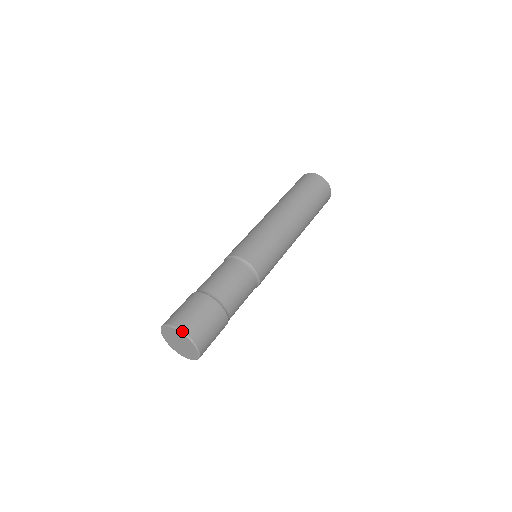
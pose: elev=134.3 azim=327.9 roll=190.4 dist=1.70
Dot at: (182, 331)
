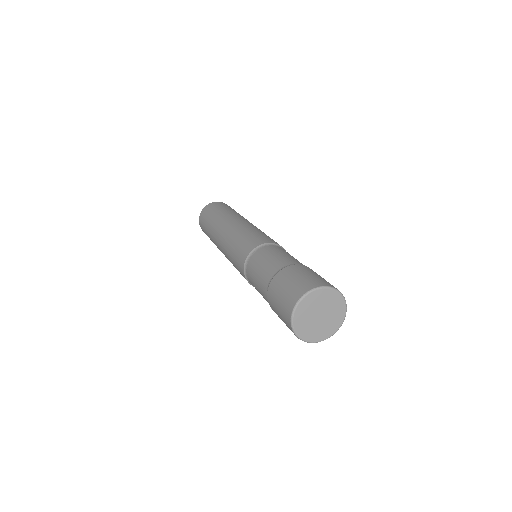
Dot at: occluded
